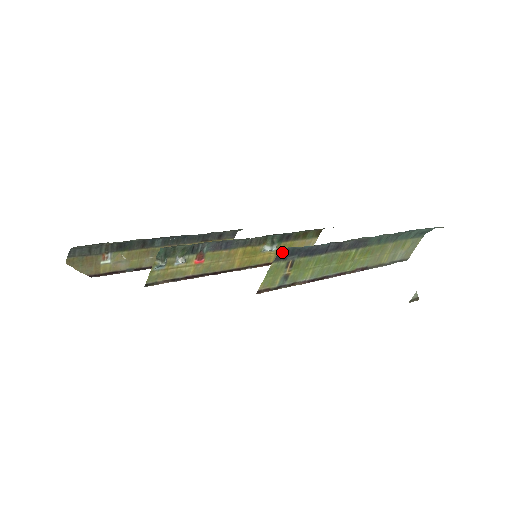
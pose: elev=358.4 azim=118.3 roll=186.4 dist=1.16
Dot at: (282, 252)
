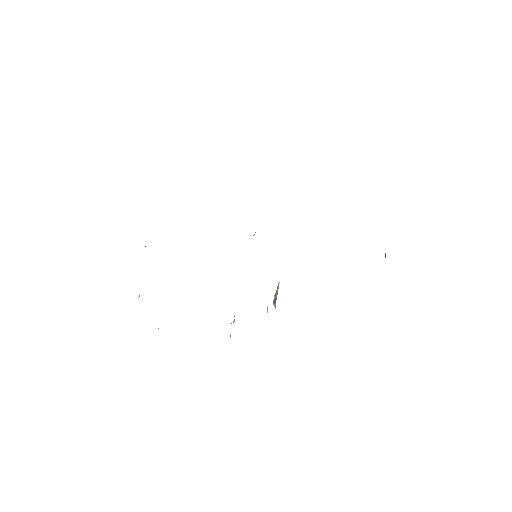
Dot at: occluded
